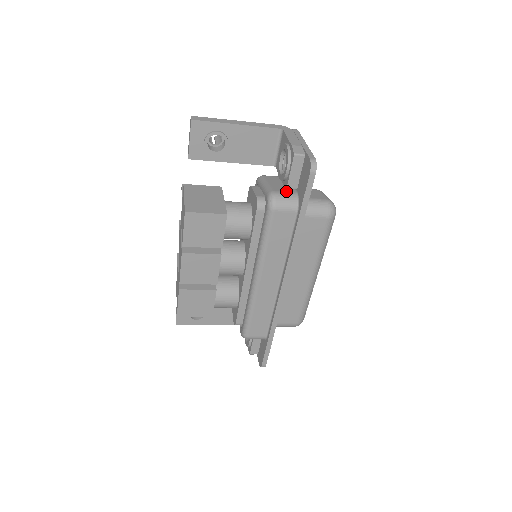
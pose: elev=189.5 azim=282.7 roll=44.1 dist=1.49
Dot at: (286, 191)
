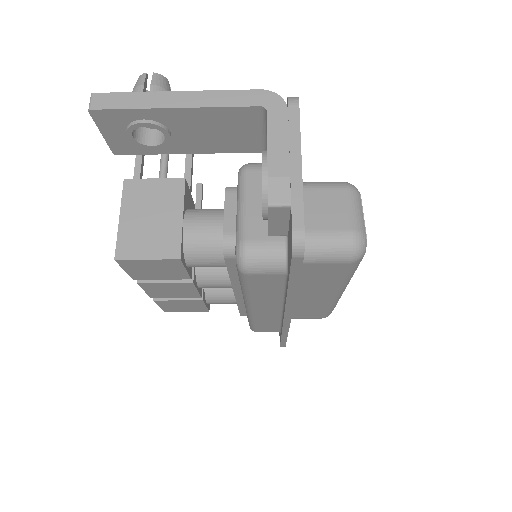
Dot at: (268, 238)
